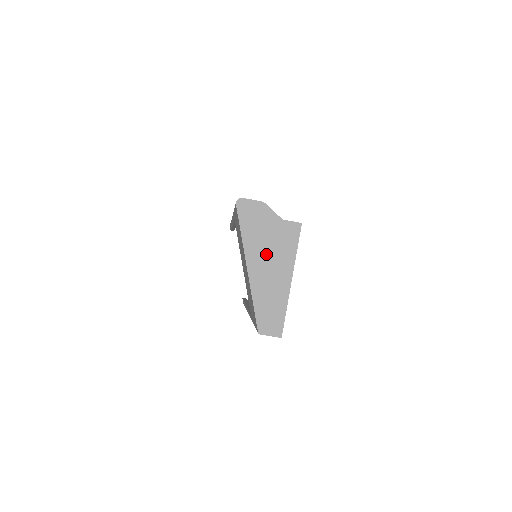
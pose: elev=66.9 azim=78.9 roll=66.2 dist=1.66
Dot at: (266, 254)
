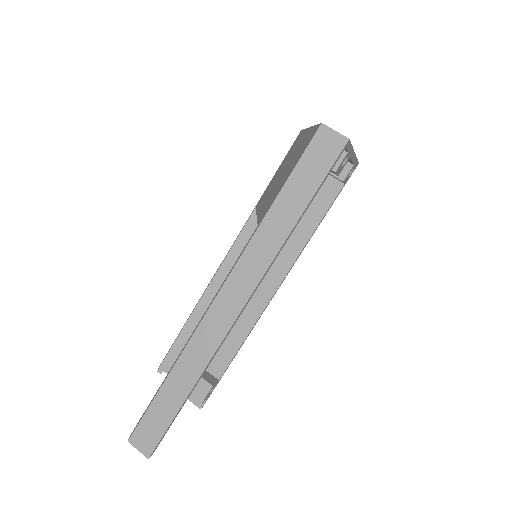
Dot at: occluded
